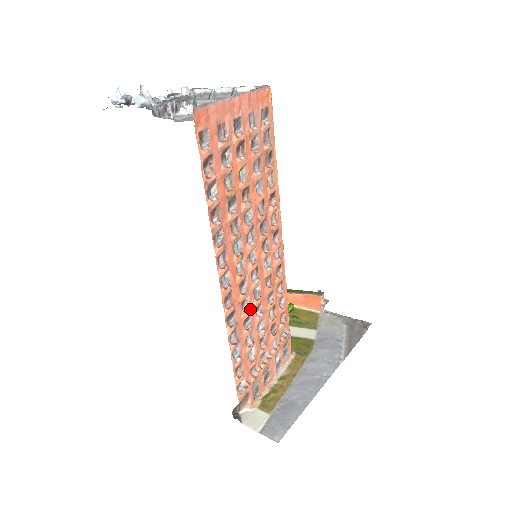
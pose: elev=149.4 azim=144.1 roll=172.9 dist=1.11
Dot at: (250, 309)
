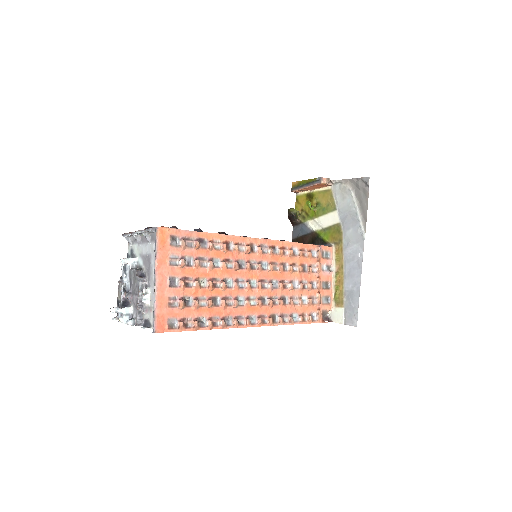
Dot at: (281, 296)
